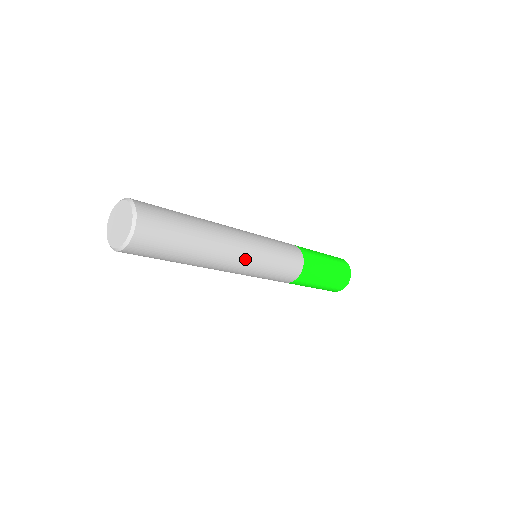
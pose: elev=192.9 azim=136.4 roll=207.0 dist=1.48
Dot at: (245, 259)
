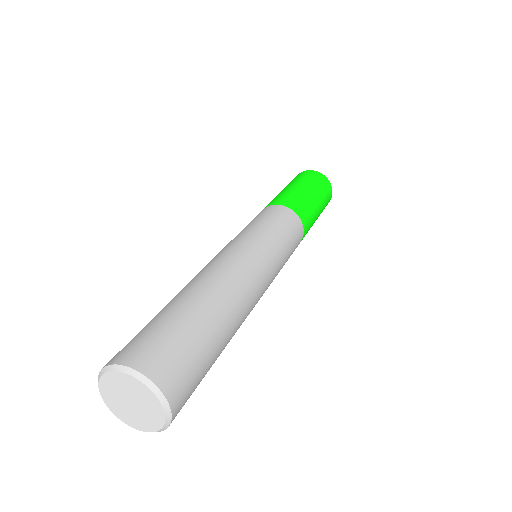
Dot at: (265, 286)
